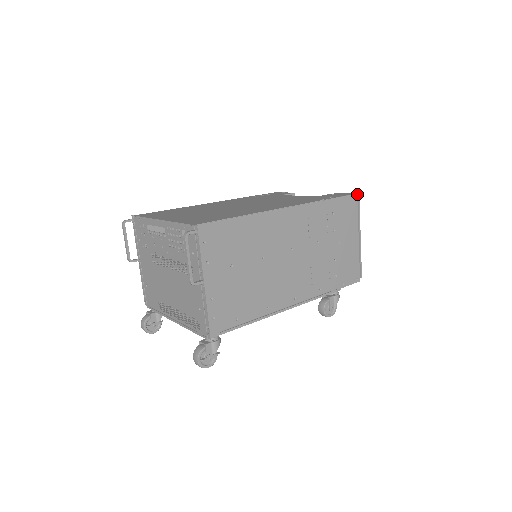
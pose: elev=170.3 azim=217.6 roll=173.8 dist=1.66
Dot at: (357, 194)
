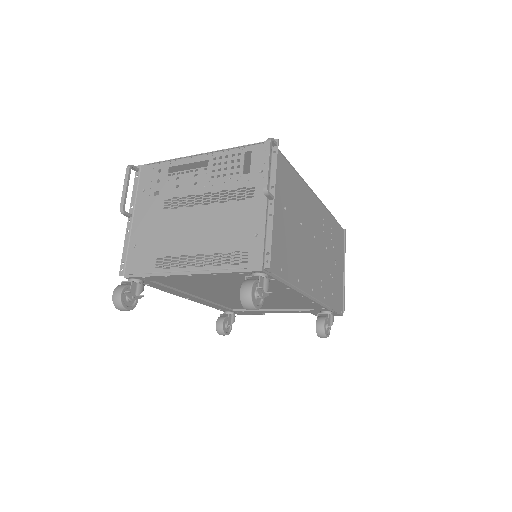
Dot at: (344, 230)
